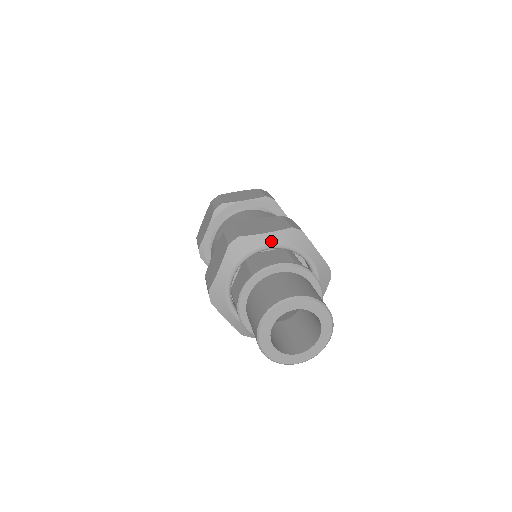
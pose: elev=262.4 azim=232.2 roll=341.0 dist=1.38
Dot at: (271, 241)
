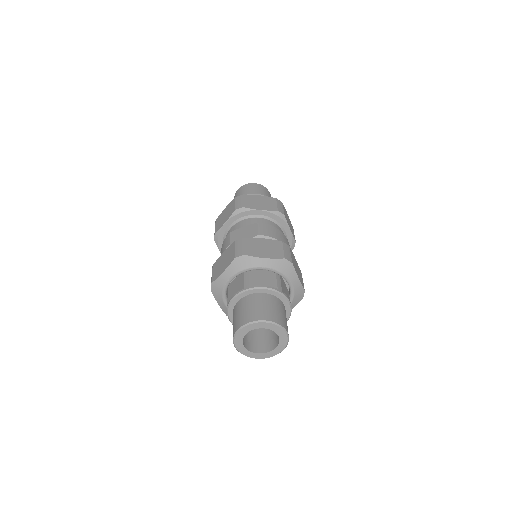
Dot at: (266, 265)
